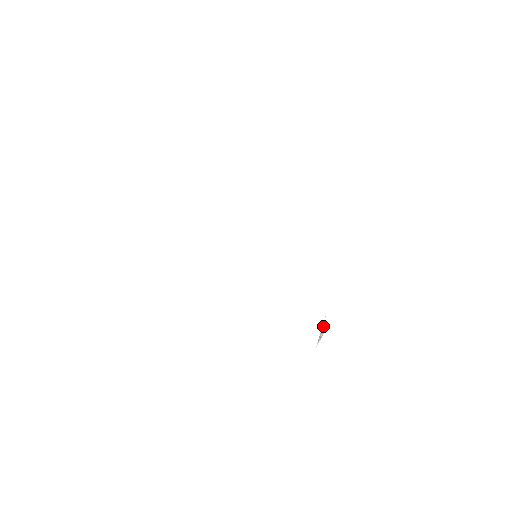
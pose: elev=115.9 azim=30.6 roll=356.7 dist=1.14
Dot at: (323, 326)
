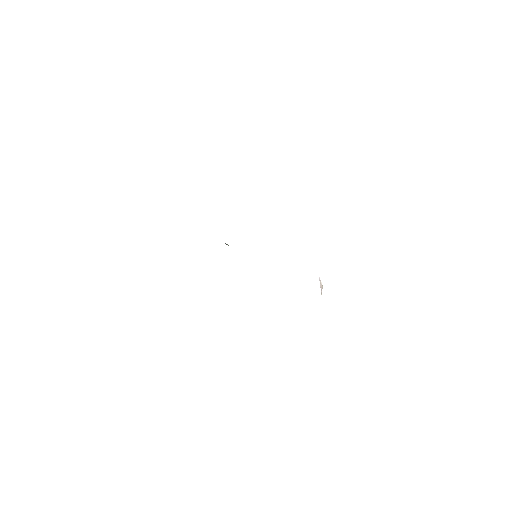
Dot at: (320, 282)
